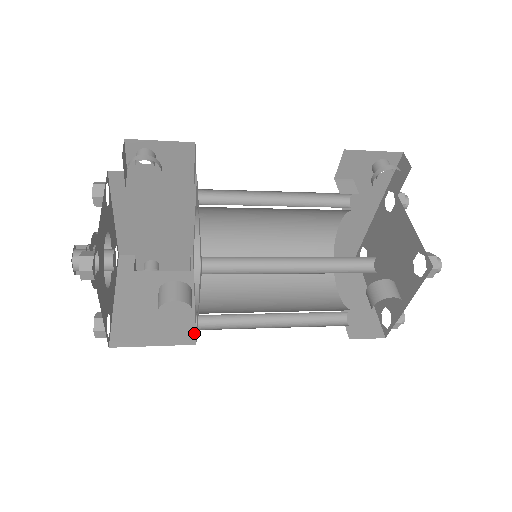
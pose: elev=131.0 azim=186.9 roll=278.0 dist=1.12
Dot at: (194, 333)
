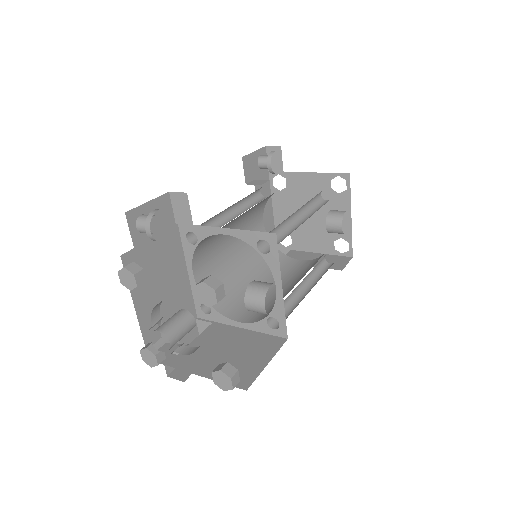
Dot at: (276, 337)
